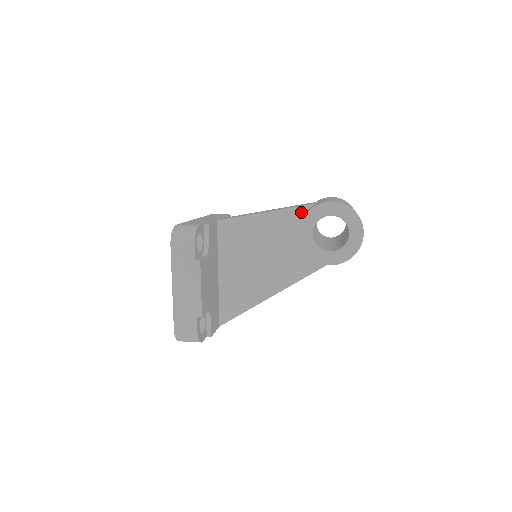
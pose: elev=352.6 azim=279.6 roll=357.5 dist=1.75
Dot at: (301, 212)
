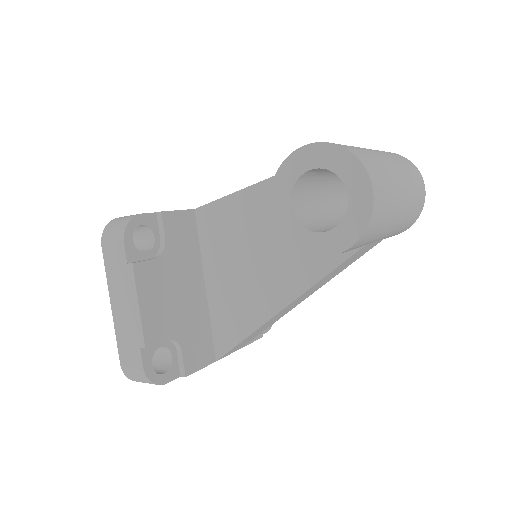
Dot at: occluded
